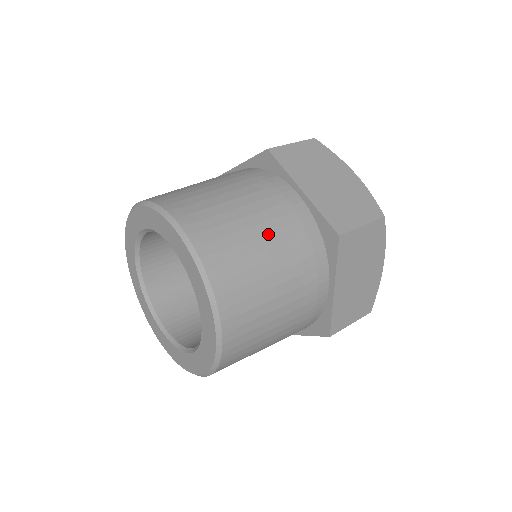
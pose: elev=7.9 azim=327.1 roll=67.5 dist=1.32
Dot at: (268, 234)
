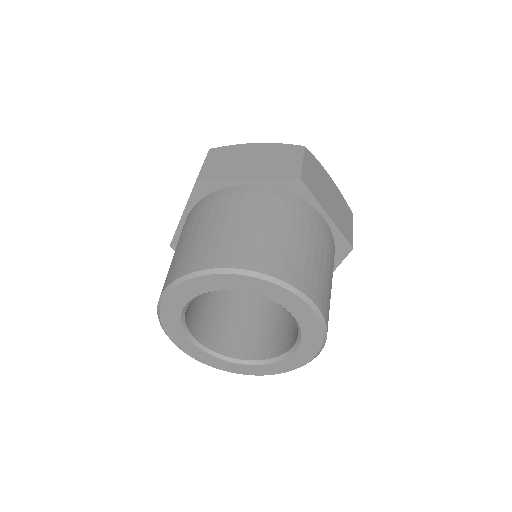
Dot at: (329, 268)
